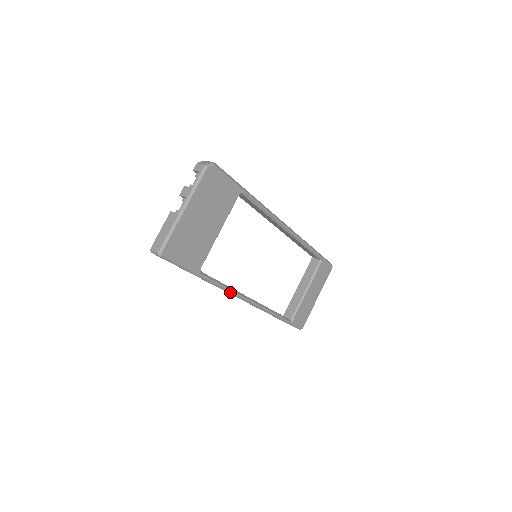
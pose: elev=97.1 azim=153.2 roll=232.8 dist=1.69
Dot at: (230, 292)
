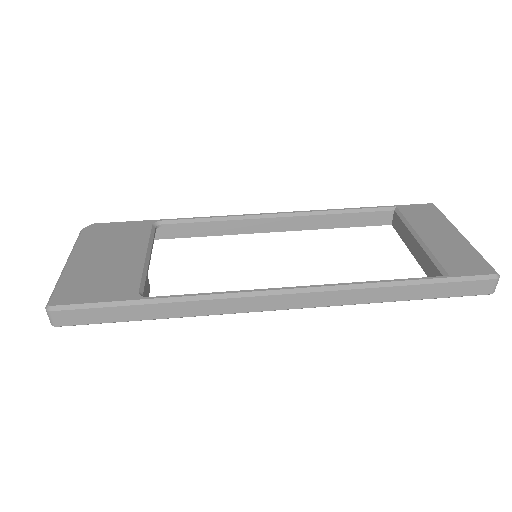
Dot at: (232, 295)
